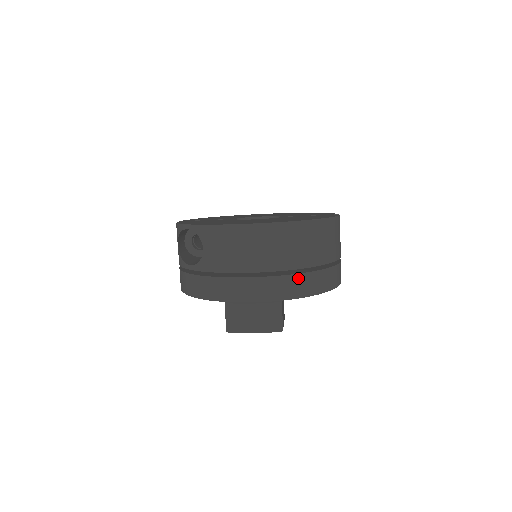
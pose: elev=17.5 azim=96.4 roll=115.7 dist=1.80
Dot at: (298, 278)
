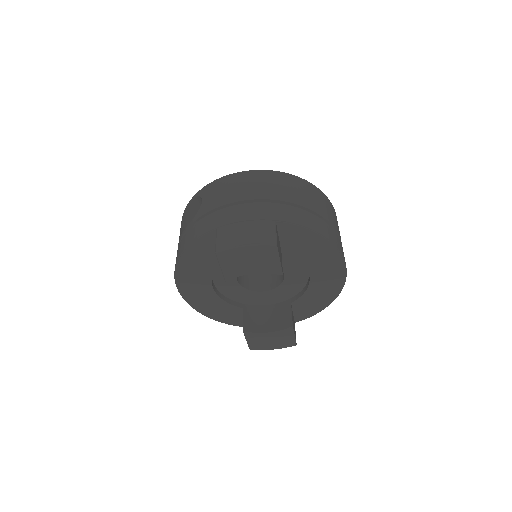
Dot at: (292, 209)
